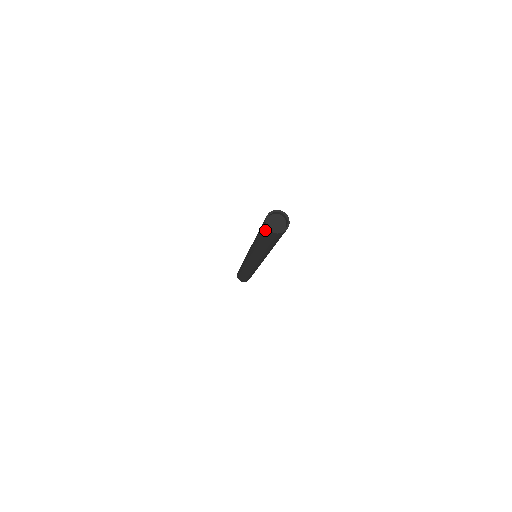
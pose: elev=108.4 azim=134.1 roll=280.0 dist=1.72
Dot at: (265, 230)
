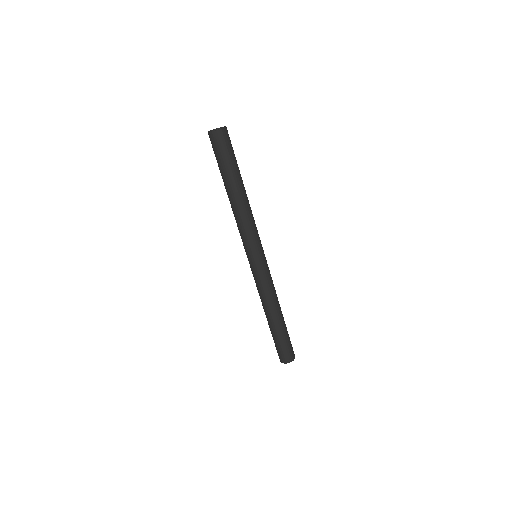
Dot at: (217, 141)
